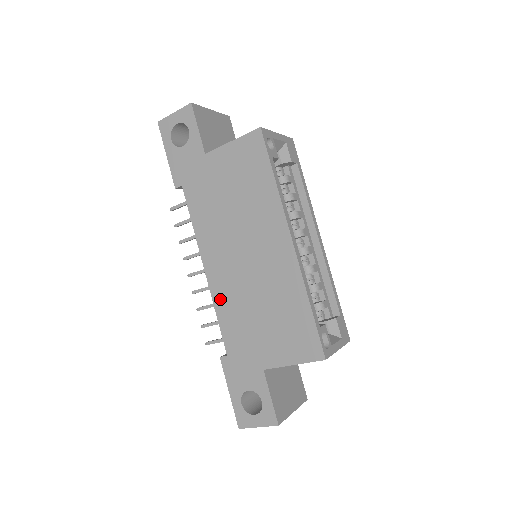
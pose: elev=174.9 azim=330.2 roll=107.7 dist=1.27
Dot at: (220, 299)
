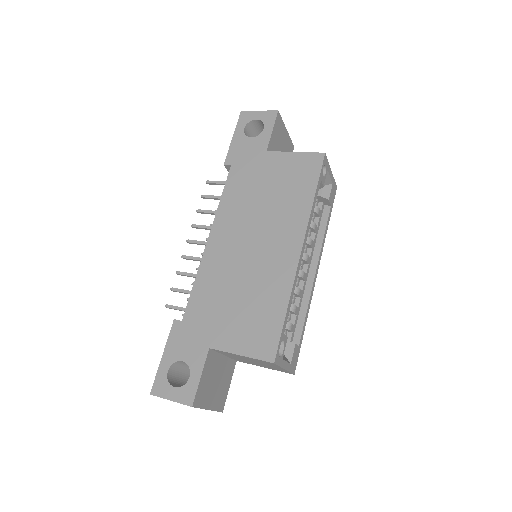
Dot at: (207, 269)
